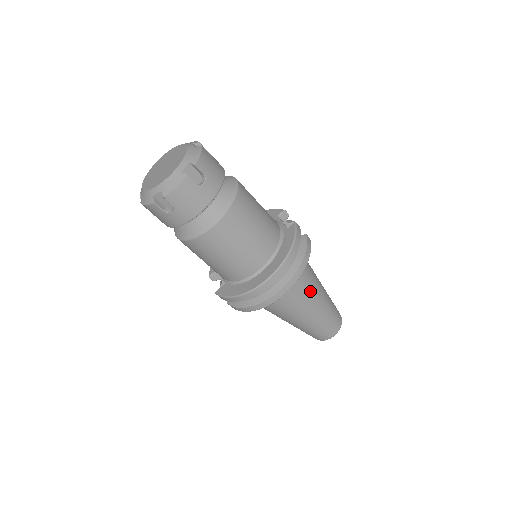
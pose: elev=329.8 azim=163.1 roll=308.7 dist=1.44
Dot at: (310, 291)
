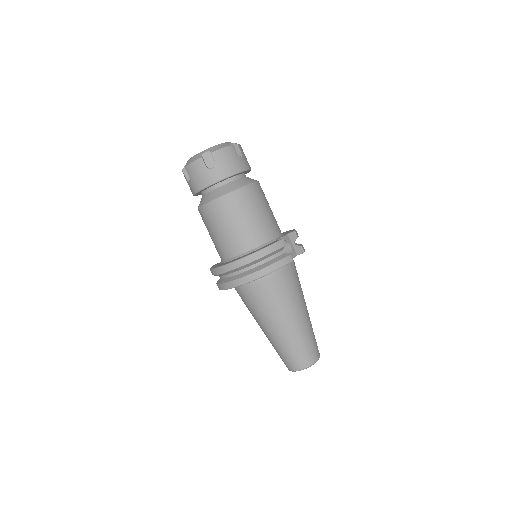
Dot at: (277, 307)
